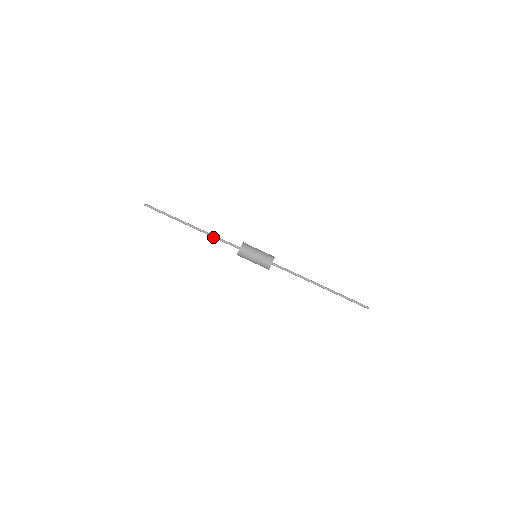
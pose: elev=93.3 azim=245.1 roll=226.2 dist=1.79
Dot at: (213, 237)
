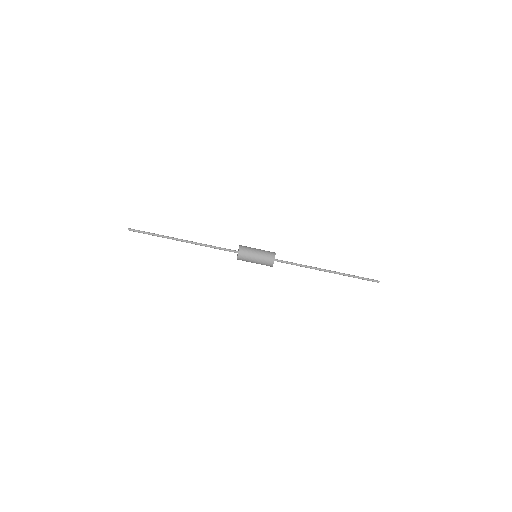
Dot at: occluded
